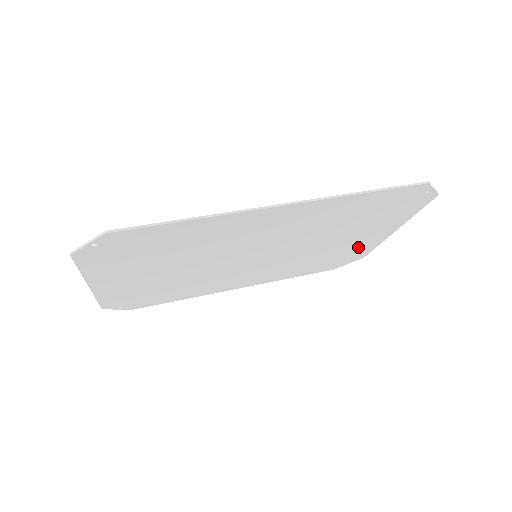
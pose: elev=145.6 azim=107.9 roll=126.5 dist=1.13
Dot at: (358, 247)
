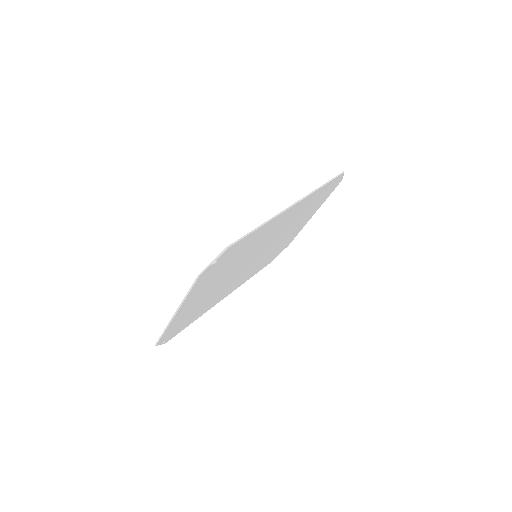
Dot at: (293, 235)
